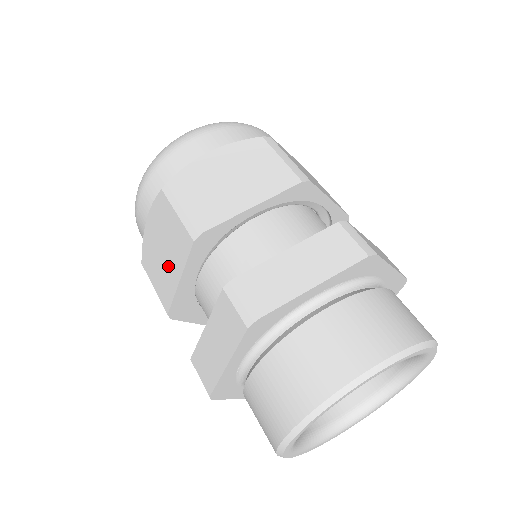
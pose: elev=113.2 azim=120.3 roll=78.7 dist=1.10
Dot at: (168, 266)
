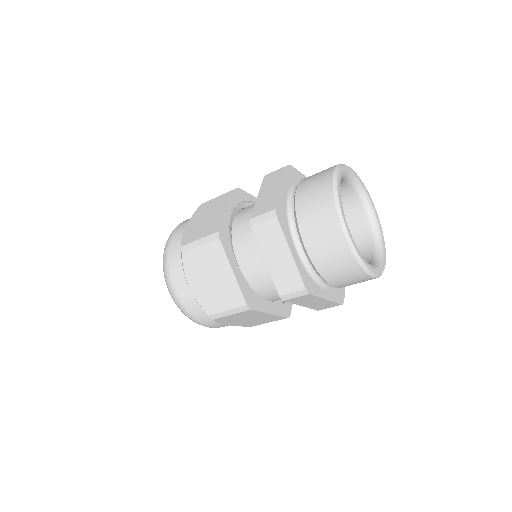
Dot at: (221, 279)
